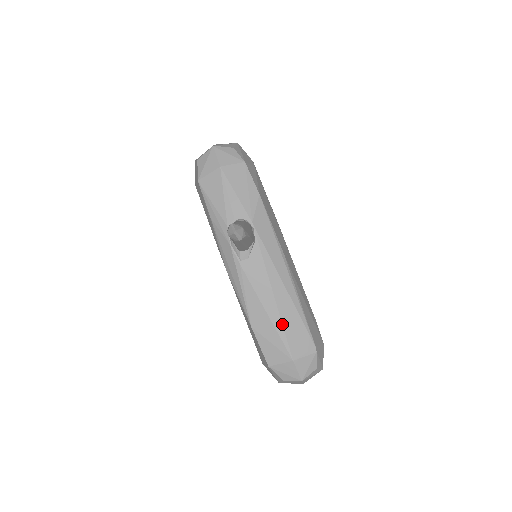
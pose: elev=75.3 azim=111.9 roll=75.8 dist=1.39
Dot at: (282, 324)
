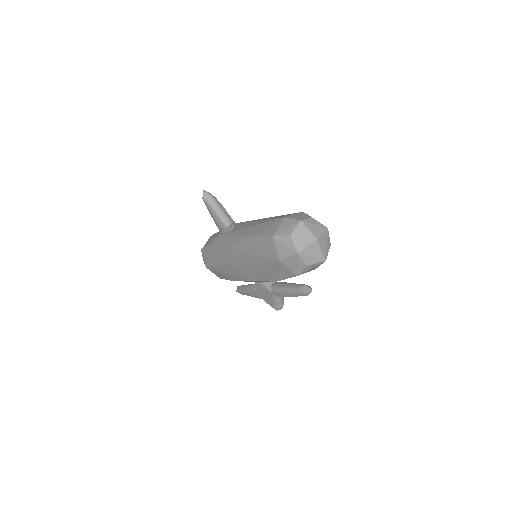
Dot at: (268, 219)
